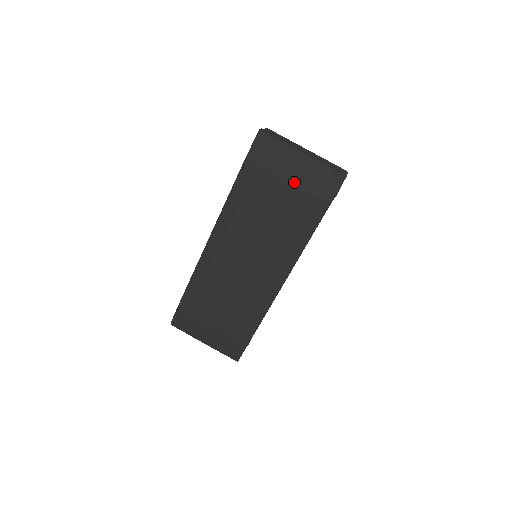
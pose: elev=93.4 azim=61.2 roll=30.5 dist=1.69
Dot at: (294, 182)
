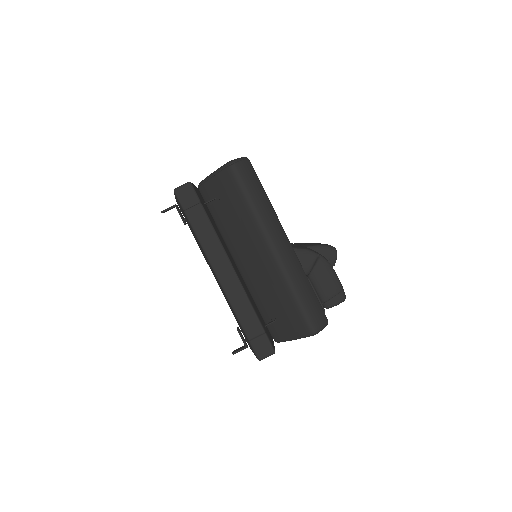
Dot at: occluded
